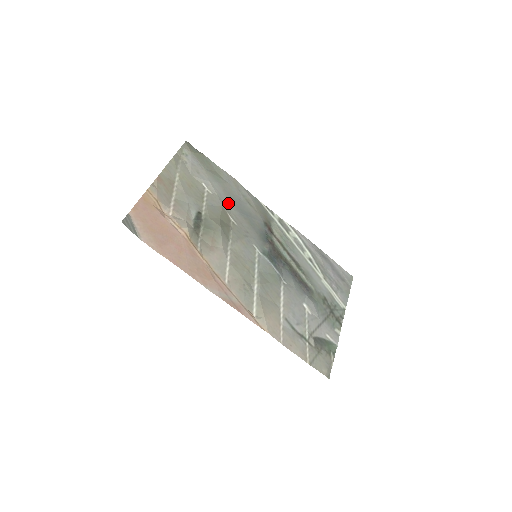
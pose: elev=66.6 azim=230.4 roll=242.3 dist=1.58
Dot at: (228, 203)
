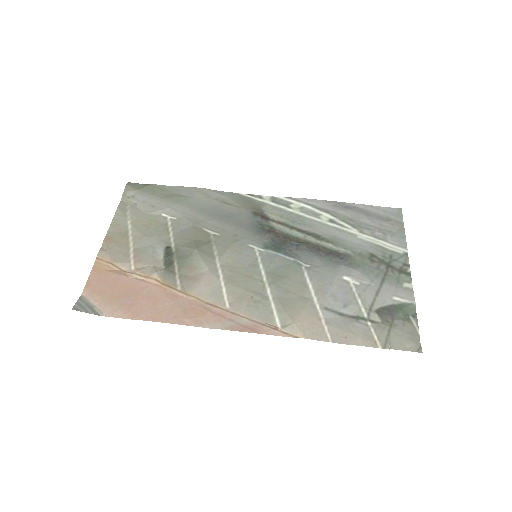
Dot at: (200, 218)
